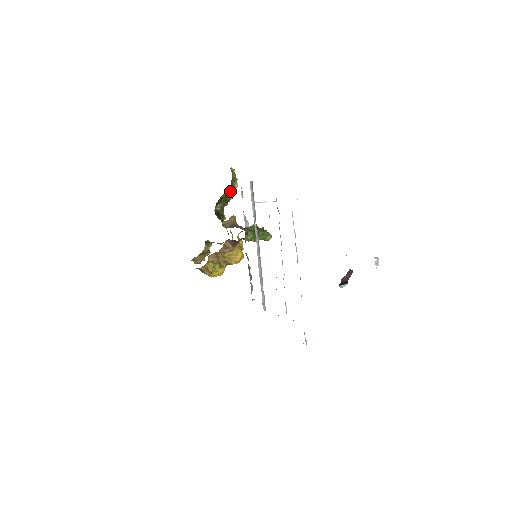
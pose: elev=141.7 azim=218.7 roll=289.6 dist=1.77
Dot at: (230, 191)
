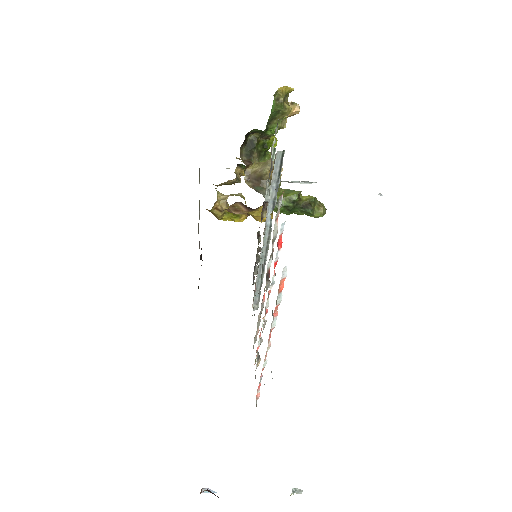
Dot at: (267, 129)
